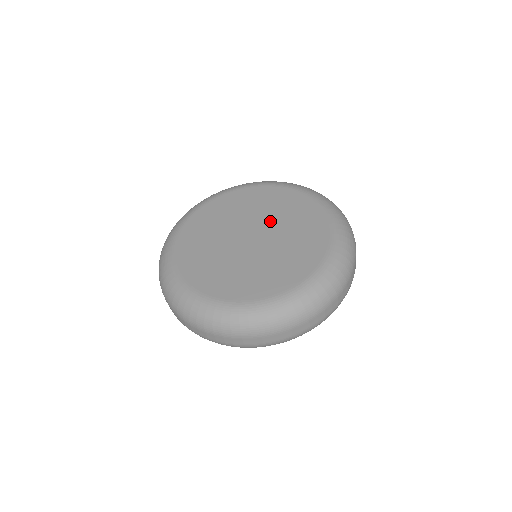
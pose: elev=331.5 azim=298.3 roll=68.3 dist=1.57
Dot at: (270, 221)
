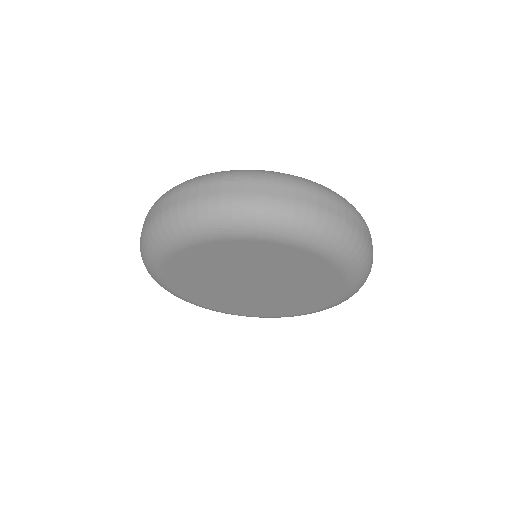
Dot at: (265, 273)
